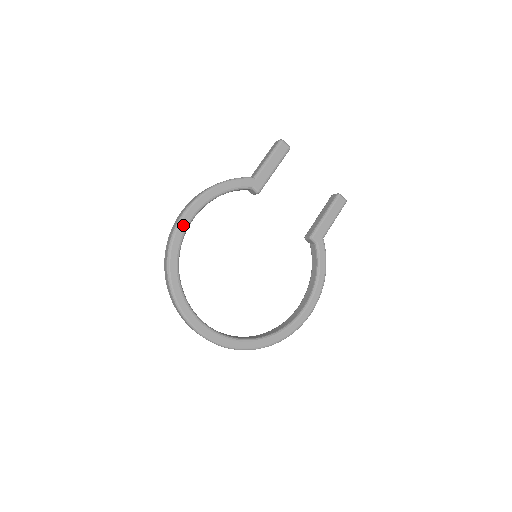
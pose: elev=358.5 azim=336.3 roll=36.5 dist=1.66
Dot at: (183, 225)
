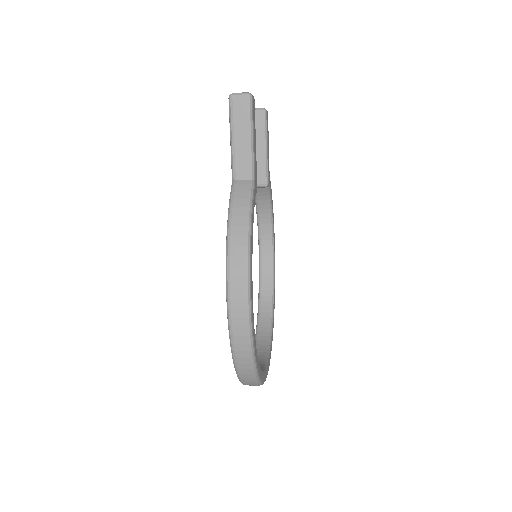
Dot at: (253, 320)
